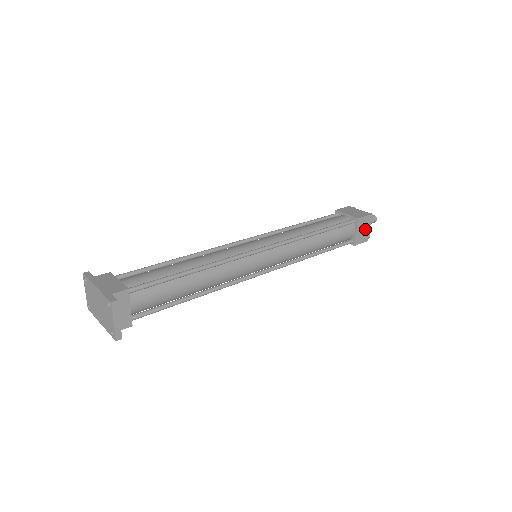
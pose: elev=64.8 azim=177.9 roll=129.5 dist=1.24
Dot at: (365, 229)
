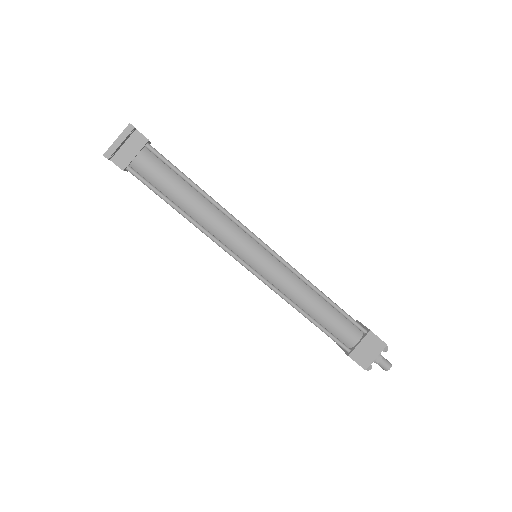
Dot at: (370, 352)
